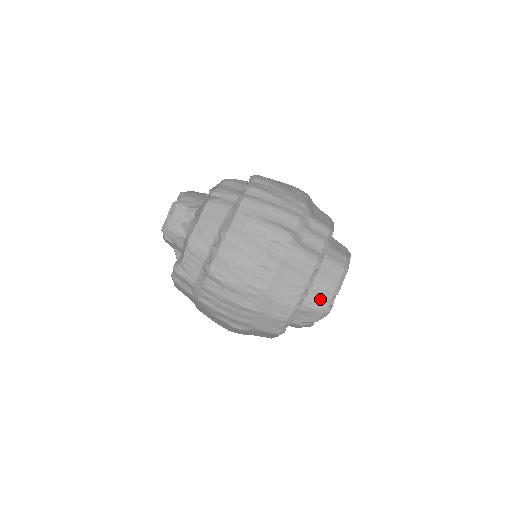
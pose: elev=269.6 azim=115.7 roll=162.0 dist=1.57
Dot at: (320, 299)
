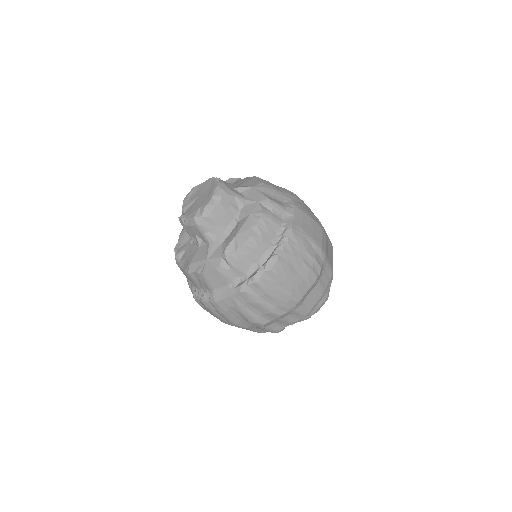
Dot at: occluded
